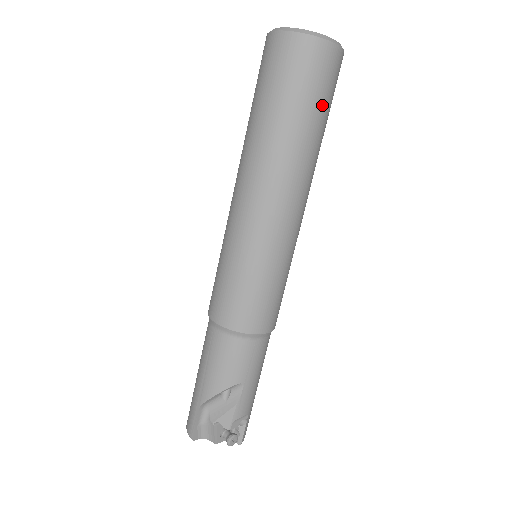
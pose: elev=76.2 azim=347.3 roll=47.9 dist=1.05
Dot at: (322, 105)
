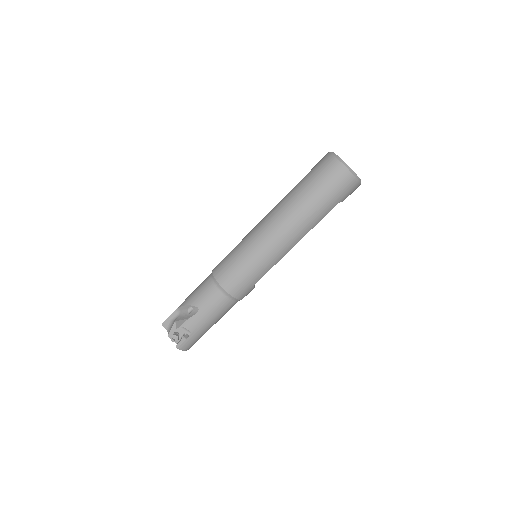
Dot at: (325, 194)
